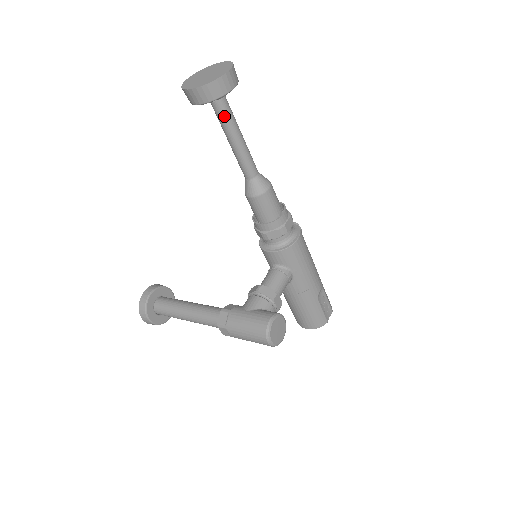
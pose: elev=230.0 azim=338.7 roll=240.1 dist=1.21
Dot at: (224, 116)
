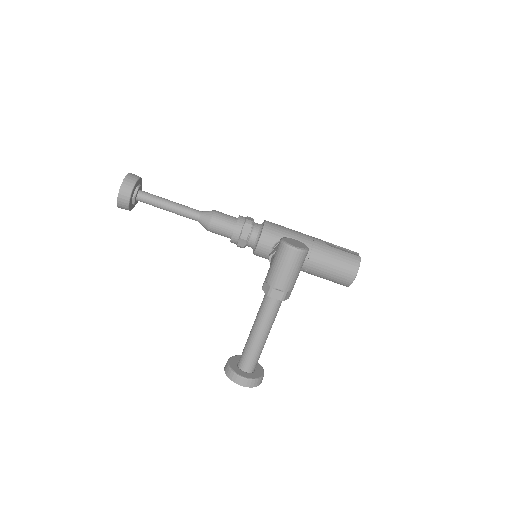
Dot at: (150, 198)
